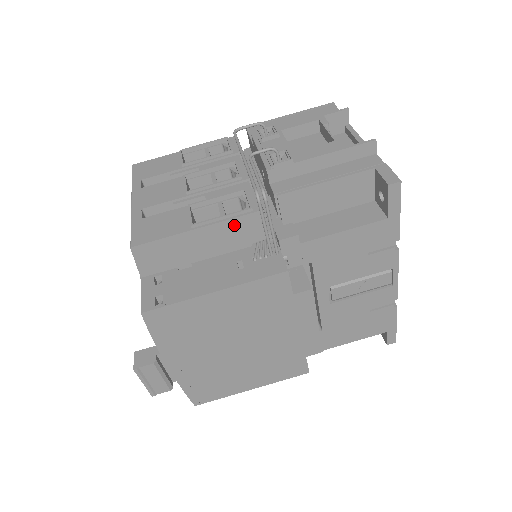
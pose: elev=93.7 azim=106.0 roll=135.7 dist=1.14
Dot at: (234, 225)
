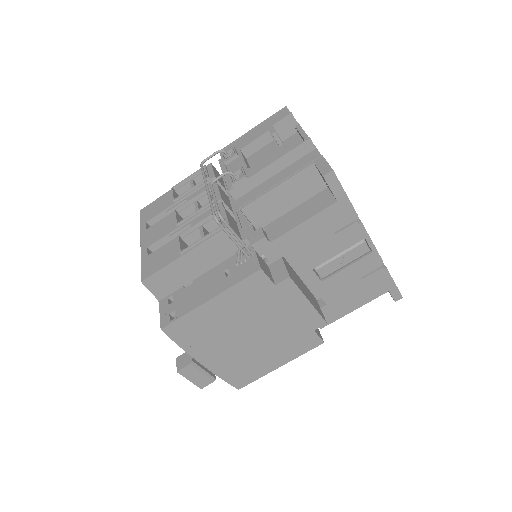
Dot at: (213, 243)
